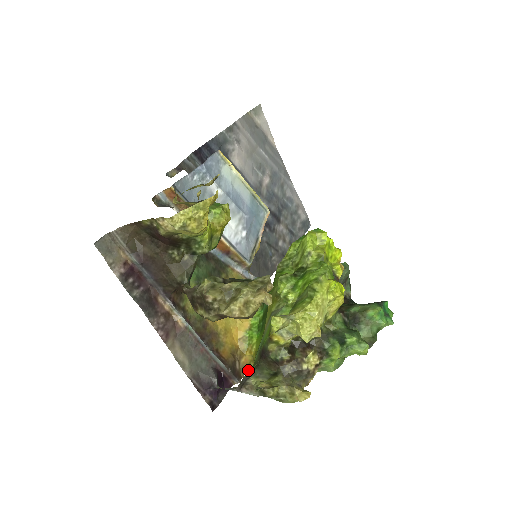
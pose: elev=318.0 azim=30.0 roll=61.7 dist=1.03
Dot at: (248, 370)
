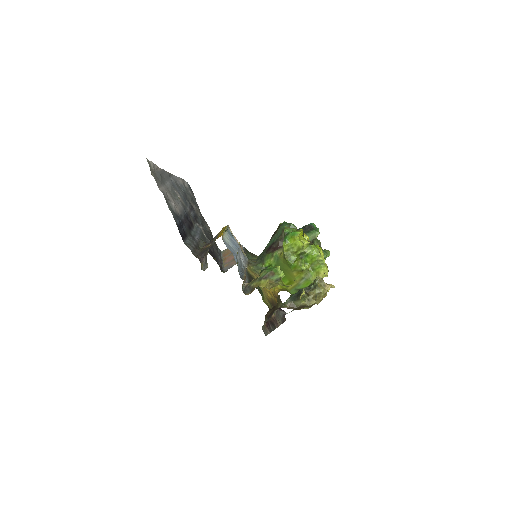
Dot at: occluded
